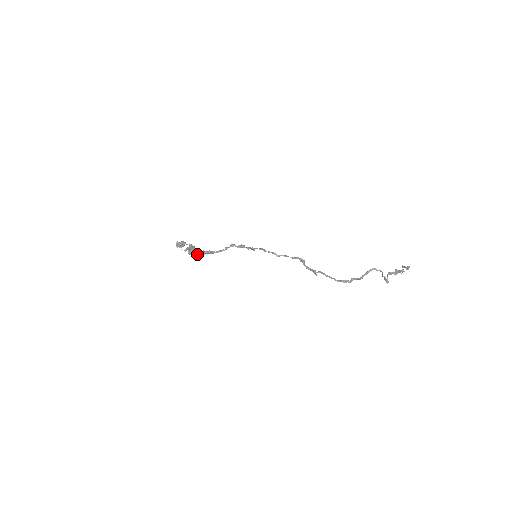
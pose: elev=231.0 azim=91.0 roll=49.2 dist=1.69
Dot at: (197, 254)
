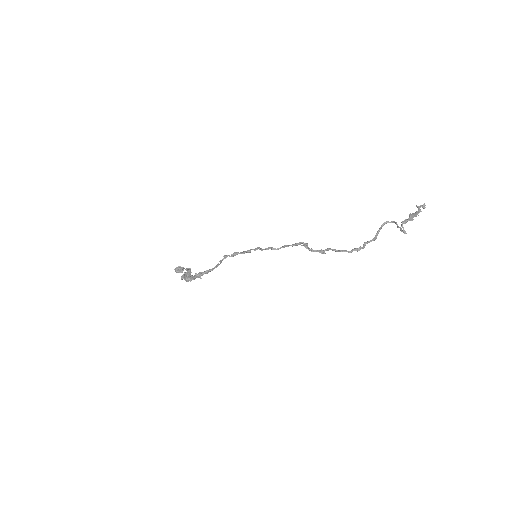
Dot at: (194, 279)
